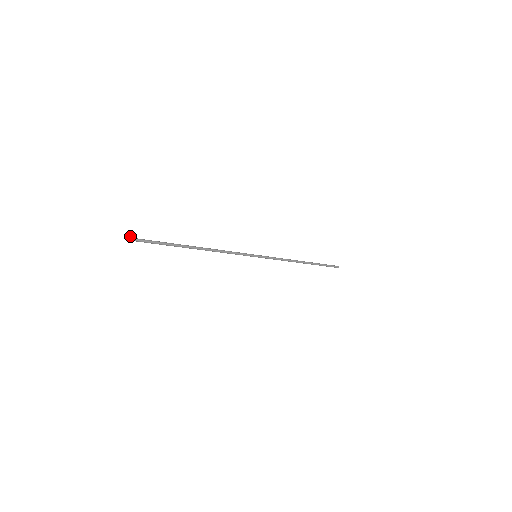
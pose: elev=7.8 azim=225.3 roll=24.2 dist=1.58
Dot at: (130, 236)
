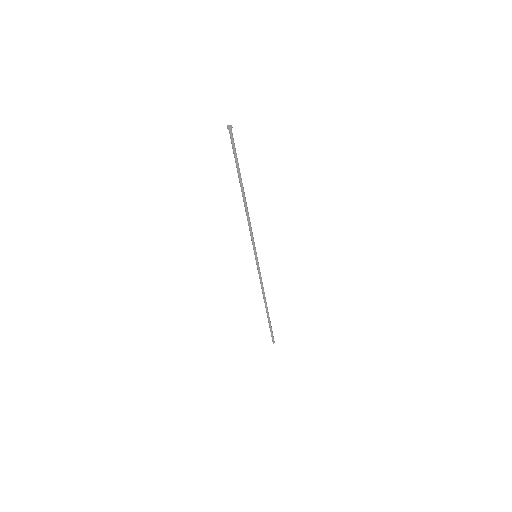
Dot at: (228, 125)
